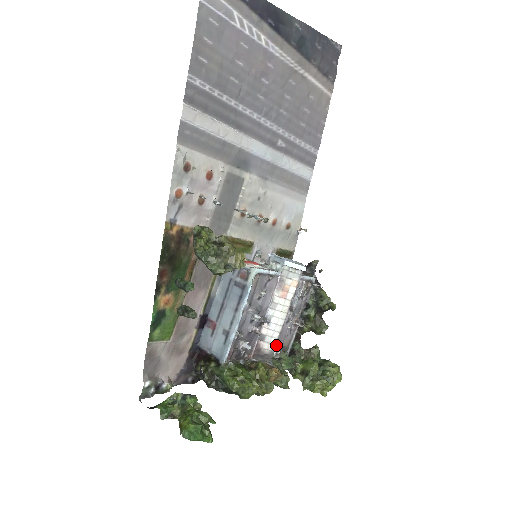
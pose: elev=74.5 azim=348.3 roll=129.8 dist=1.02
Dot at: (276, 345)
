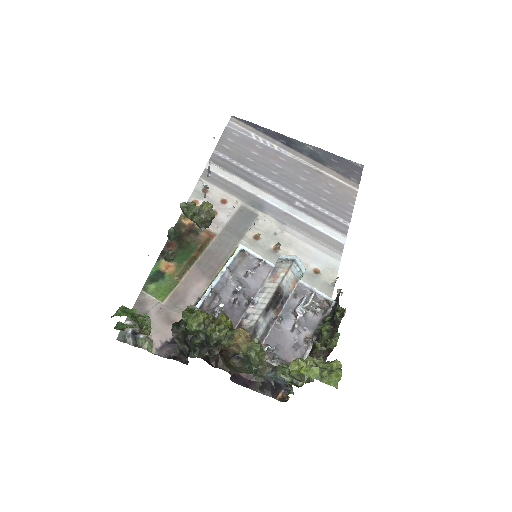
Dot at: (257, 321)
